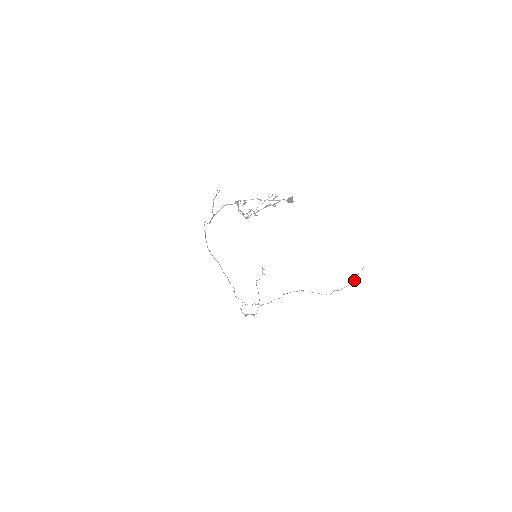
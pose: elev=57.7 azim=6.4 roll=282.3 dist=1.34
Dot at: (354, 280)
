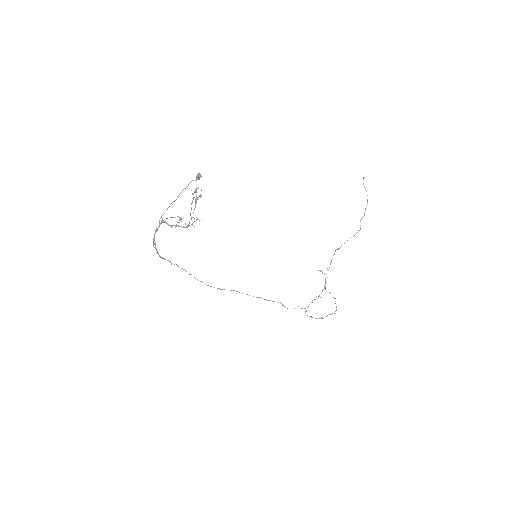
Dot at: occluded
